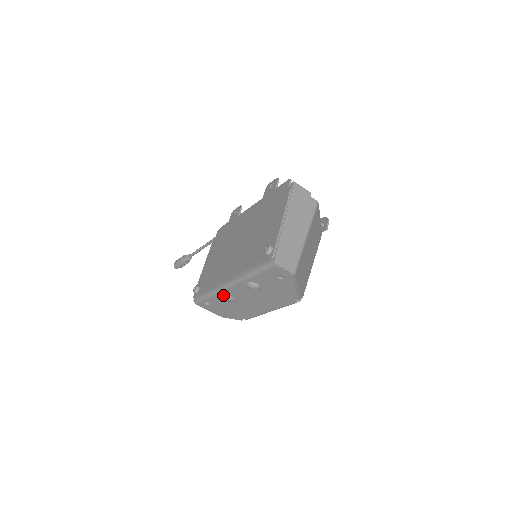
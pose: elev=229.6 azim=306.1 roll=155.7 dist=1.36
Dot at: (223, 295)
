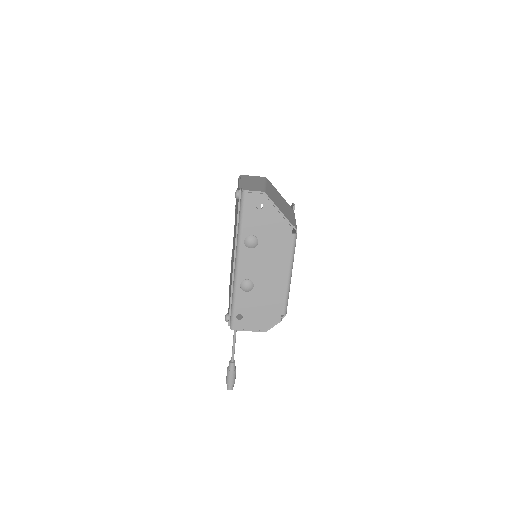
Dot at: (241, 283)
